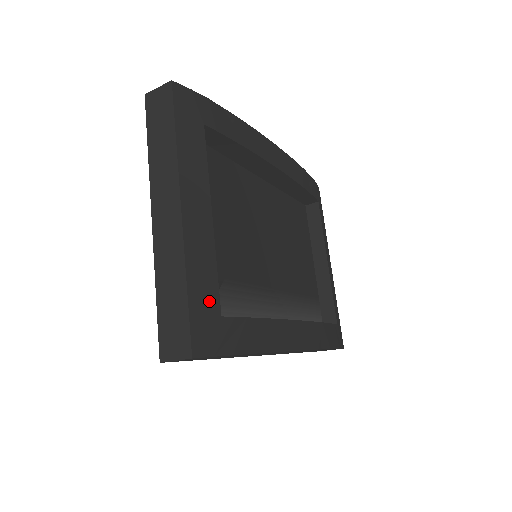
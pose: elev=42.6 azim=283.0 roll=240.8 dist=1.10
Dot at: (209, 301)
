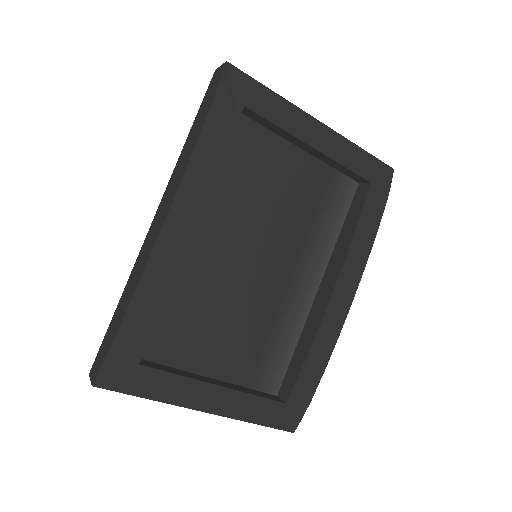
Dot at: (272, 410)
